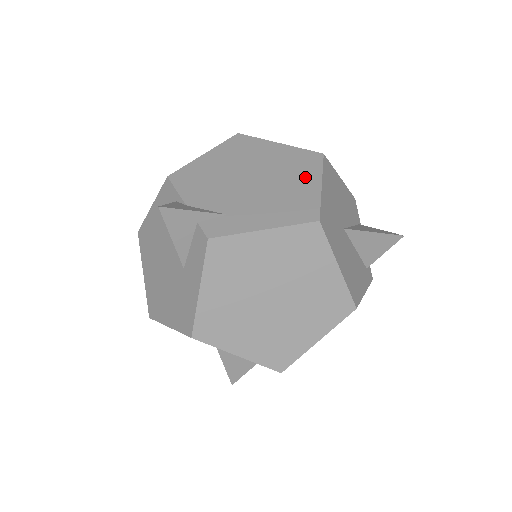
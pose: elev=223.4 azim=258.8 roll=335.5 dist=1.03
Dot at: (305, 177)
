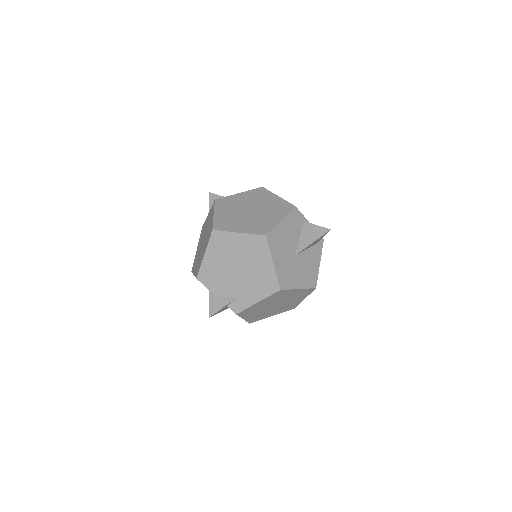
Dot at: (263, 259)
